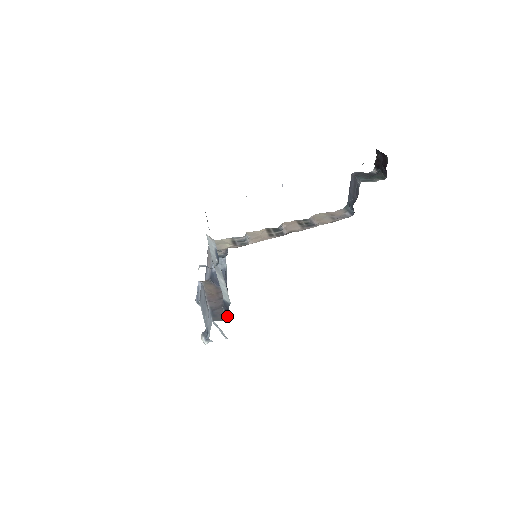
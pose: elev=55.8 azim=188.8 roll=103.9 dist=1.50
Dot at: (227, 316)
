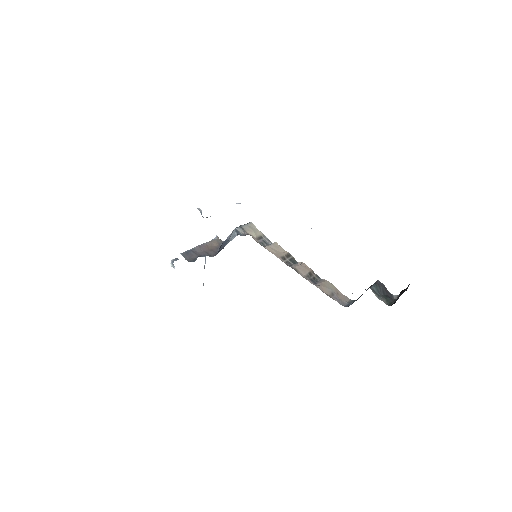
Dot at: (192, 261)
